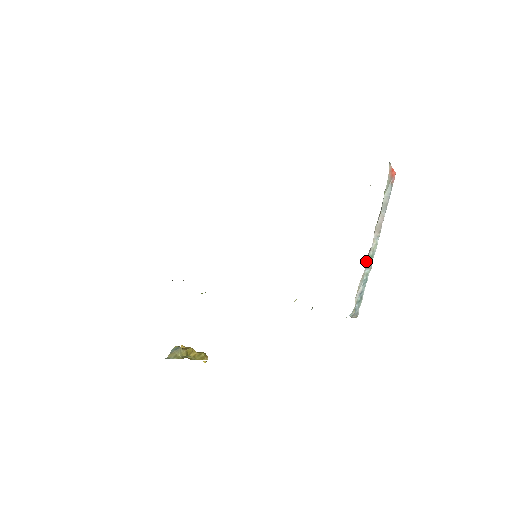
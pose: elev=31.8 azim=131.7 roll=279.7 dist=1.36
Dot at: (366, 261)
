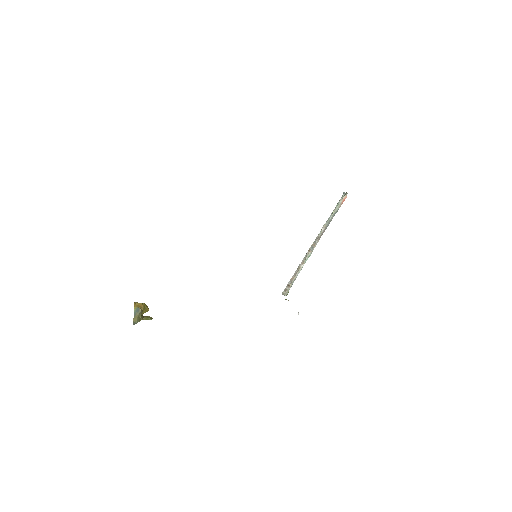
Dot at: (306, 259)
